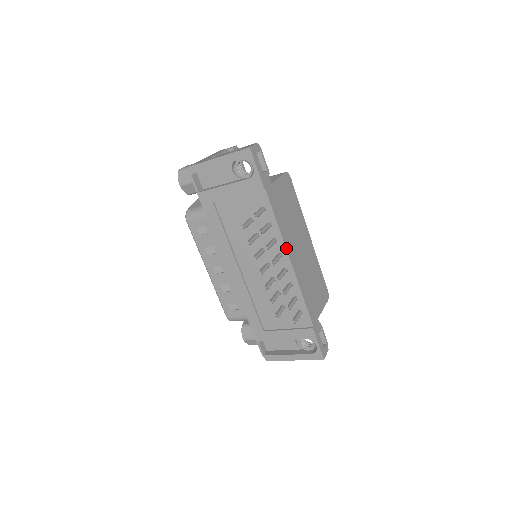
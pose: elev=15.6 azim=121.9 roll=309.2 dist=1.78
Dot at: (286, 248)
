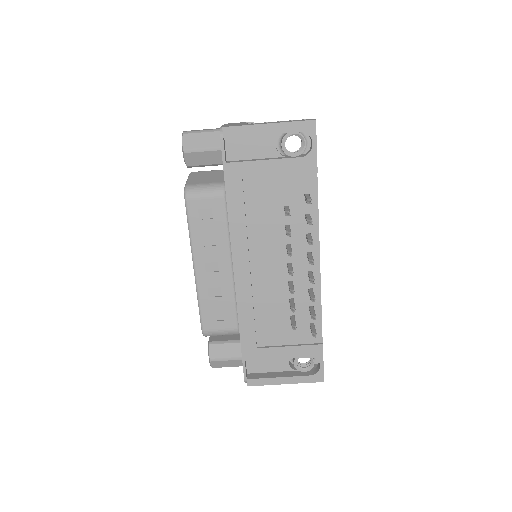
Dot at: (319, 247)
